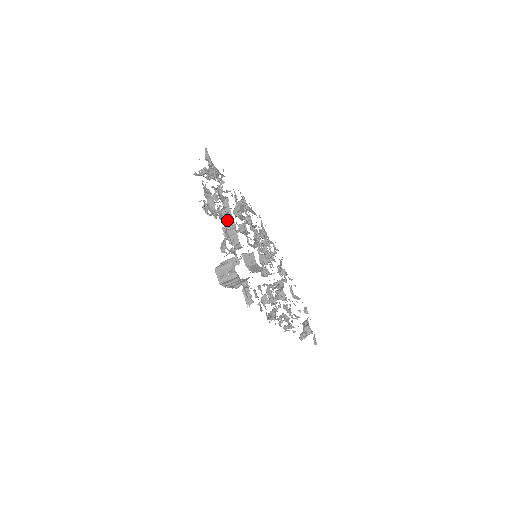
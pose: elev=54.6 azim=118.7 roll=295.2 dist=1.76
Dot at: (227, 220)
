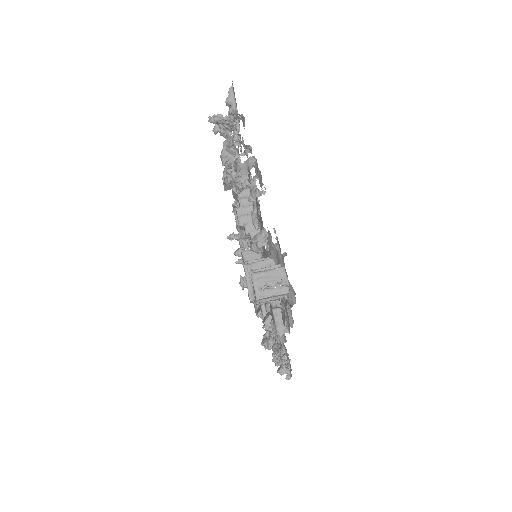
Dot at: (259, 201)
